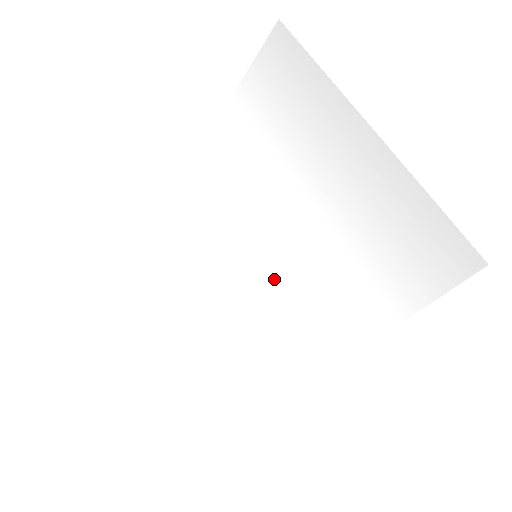
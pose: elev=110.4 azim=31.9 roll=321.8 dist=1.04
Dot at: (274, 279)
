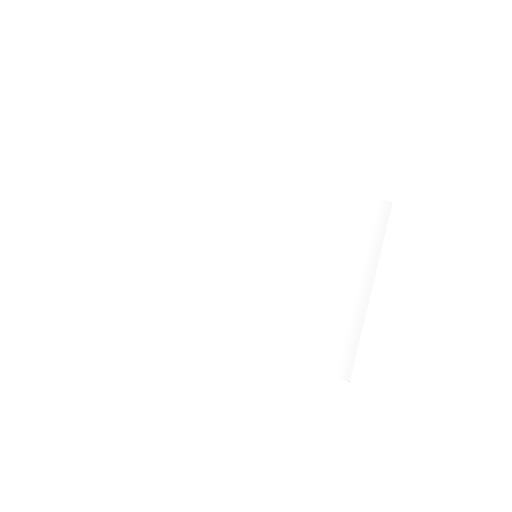
Dot at: (252, 278)
